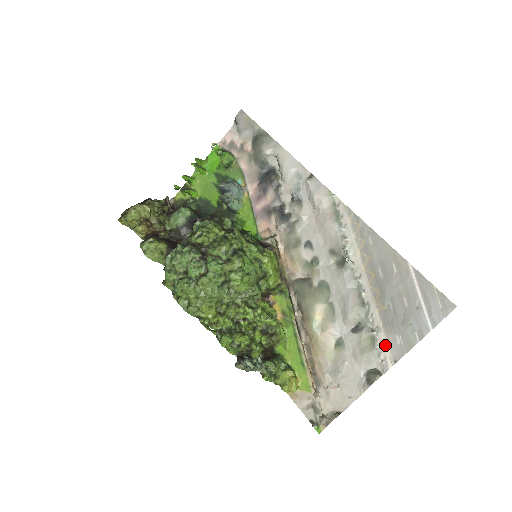
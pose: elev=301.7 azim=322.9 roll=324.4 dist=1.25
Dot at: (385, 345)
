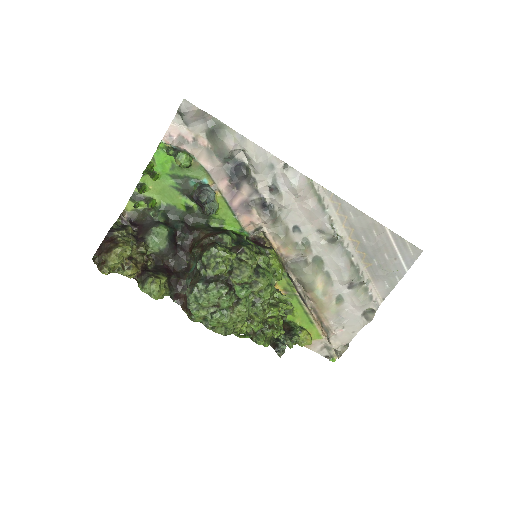
Dot at: (375, 290)
